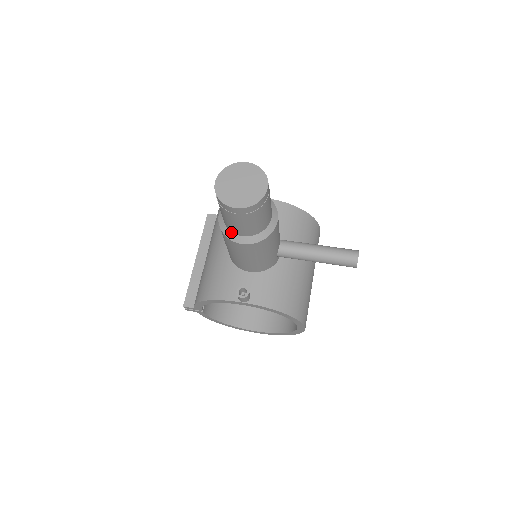
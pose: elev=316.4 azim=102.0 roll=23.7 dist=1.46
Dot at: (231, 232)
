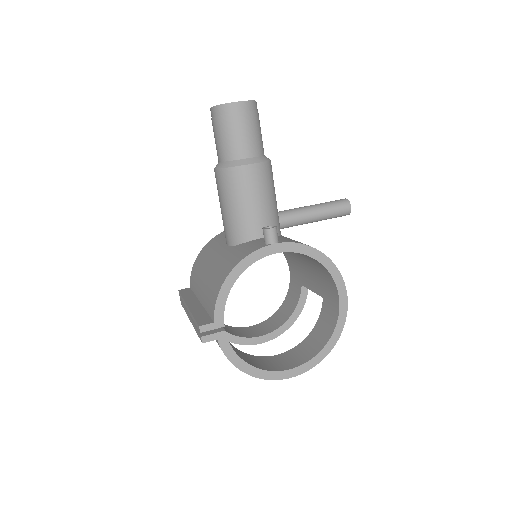
Dot at: (236, 160)
